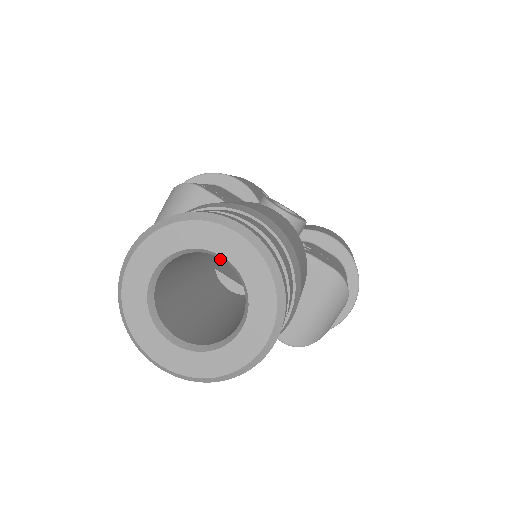
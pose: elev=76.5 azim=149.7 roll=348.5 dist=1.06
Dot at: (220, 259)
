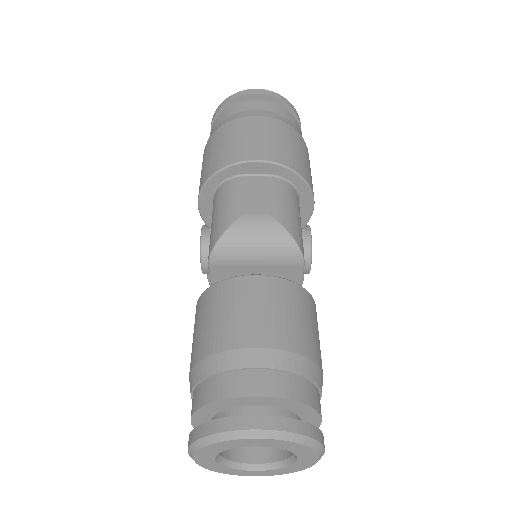
Dot at: occluded
